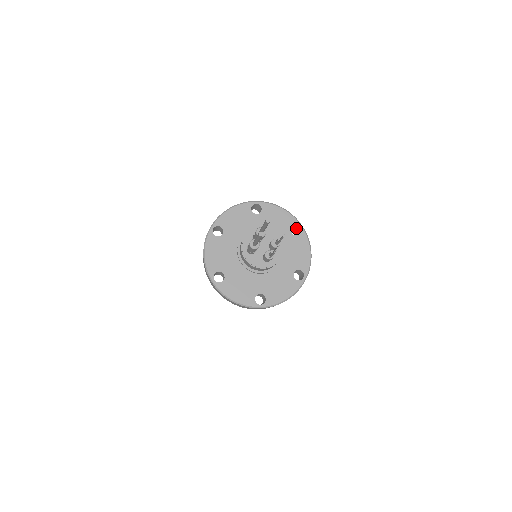
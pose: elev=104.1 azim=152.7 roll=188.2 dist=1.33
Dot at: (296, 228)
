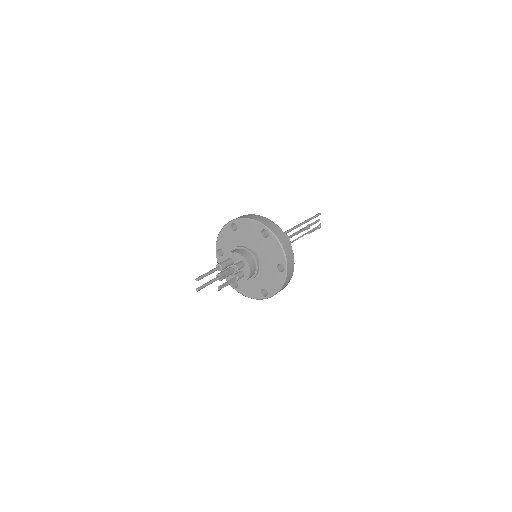
Dot at: occluded
